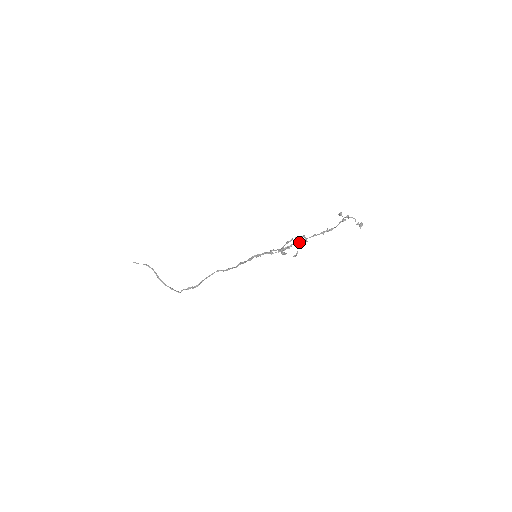
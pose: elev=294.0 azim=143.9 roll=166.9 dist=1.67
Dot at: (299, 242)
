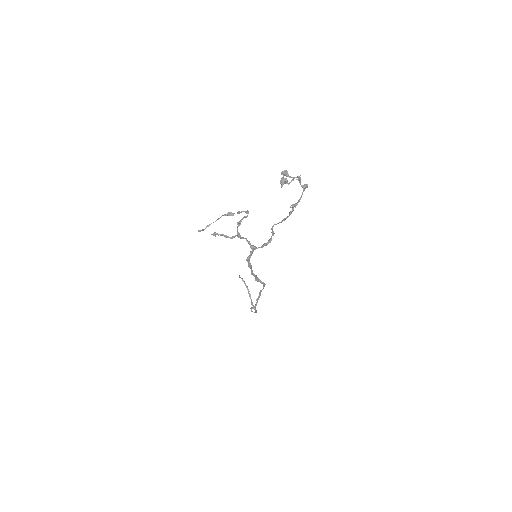
Dot at: (272, 230)
